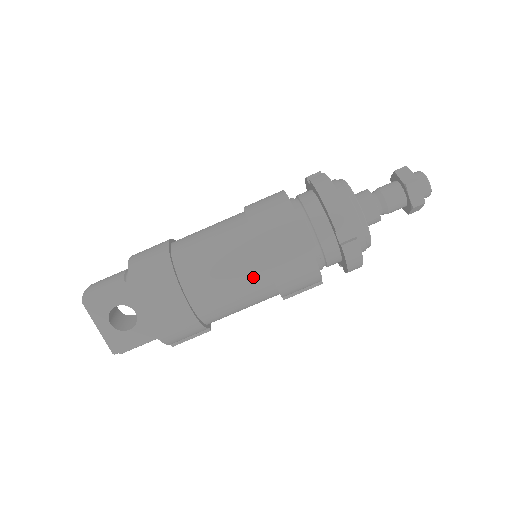
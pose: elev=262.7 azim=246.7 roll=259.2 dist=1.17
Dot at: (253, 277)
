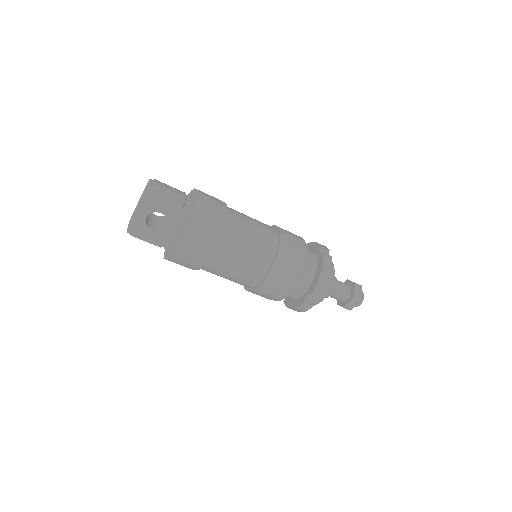
Dot at: (252, 276)
